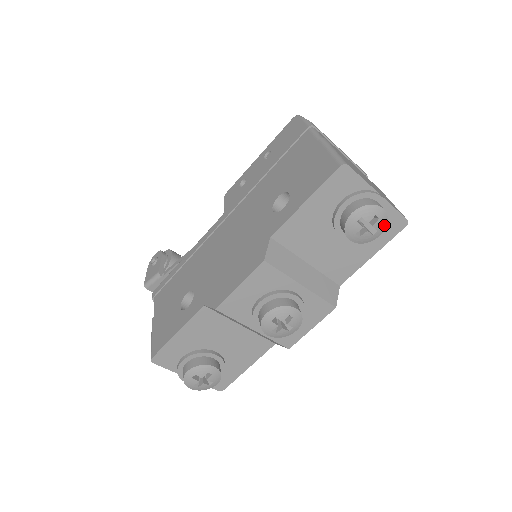
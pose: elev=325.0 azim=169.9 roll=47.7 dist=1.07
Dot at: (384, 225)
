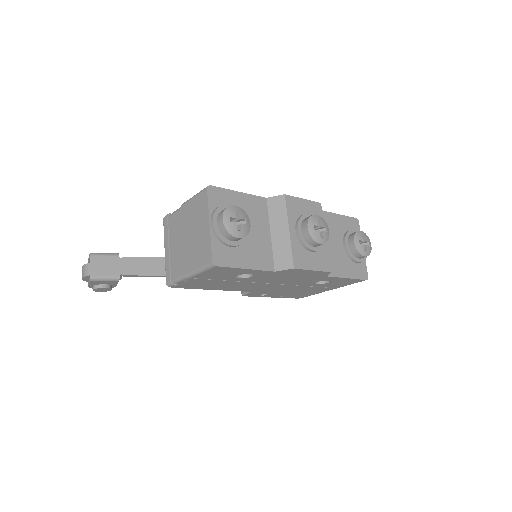
Dot at: (369, 253)
